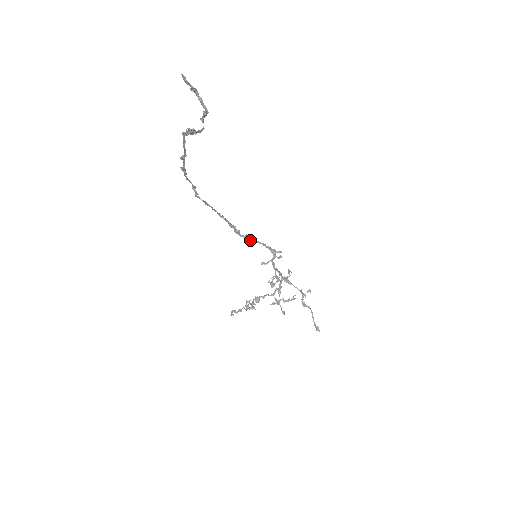
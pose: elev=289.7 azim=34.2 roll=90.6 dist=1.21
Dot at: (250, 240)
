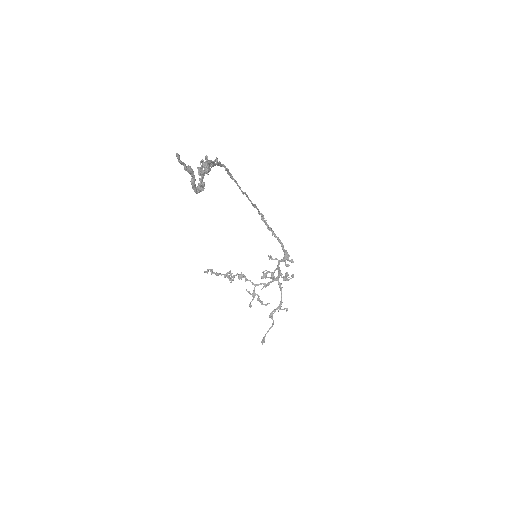
Dot at: (273, 232)
